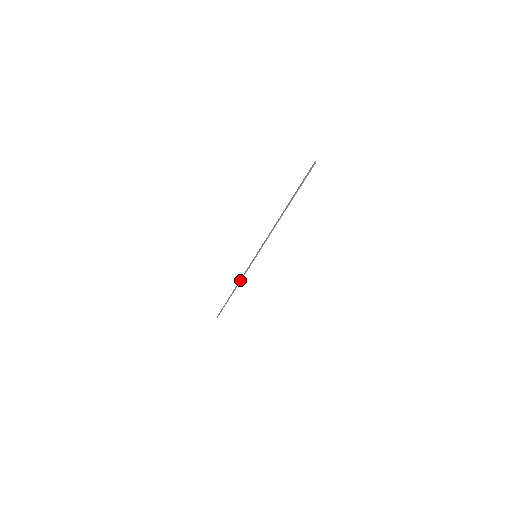
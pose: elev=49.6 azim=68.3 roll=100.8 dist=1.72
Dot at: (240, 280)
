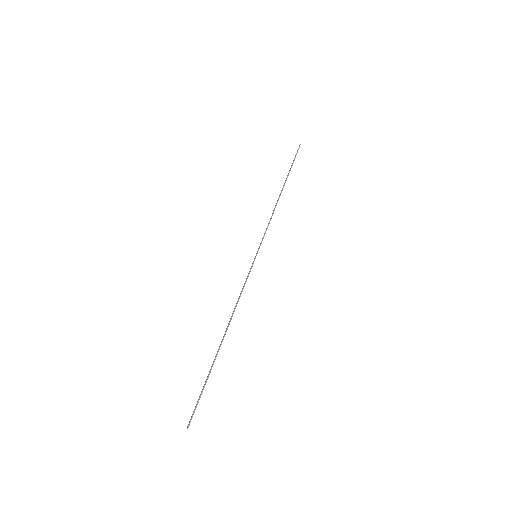
Dot at: (235, 306)
